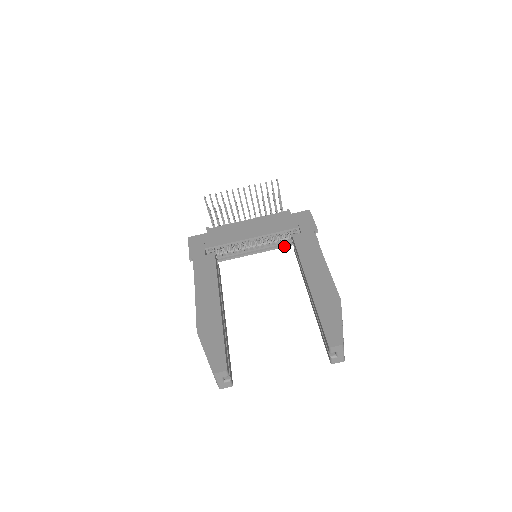
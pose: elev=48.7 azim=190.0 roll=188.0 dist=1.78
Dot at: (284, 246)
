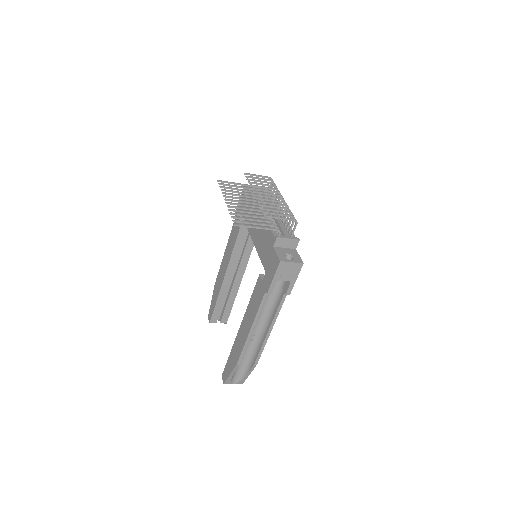
Dot at: occluded
